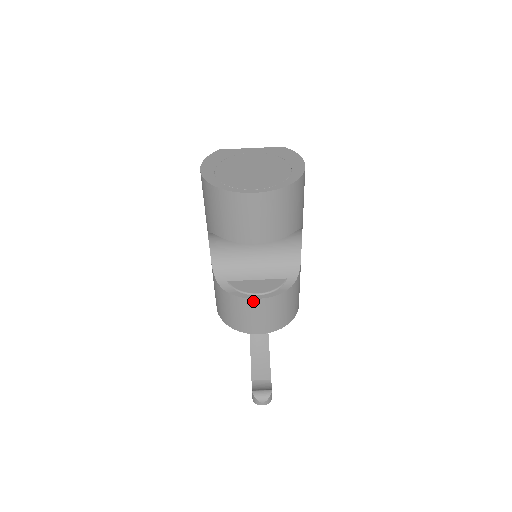
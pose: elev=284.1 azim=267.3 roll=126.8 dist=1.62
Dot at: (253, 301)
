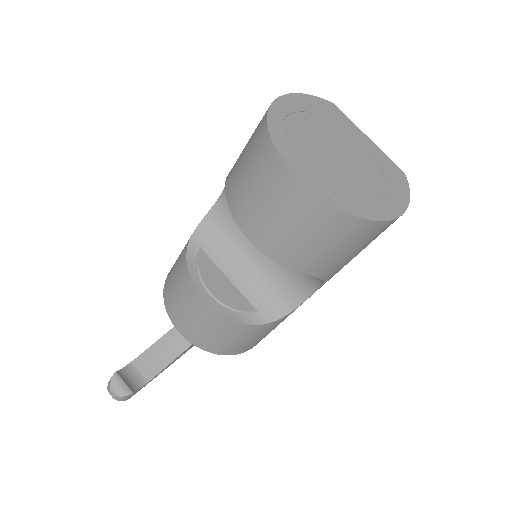
Dot at: (198, 294)
